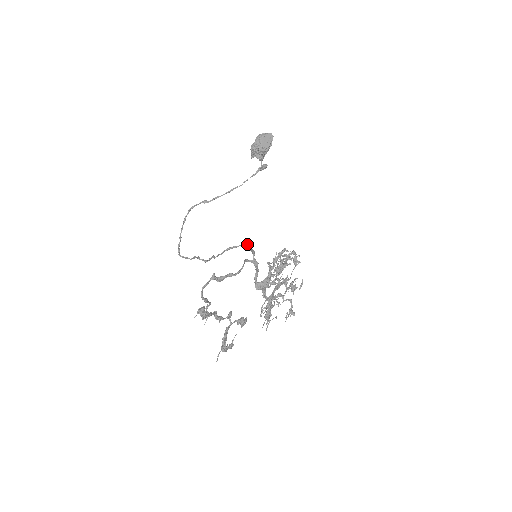
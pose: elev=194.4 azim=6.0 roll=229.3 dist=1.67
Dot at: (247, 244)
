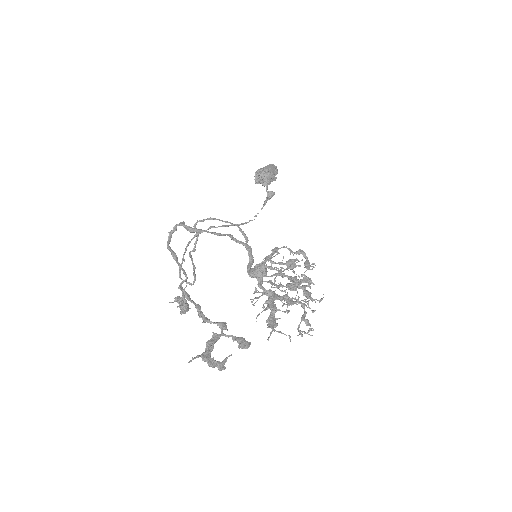
Dot at: occluded
